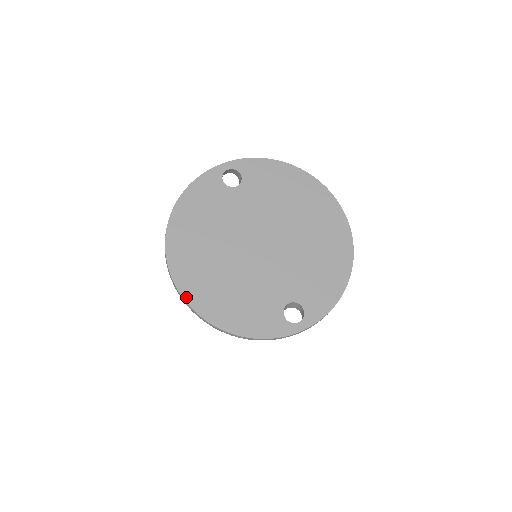
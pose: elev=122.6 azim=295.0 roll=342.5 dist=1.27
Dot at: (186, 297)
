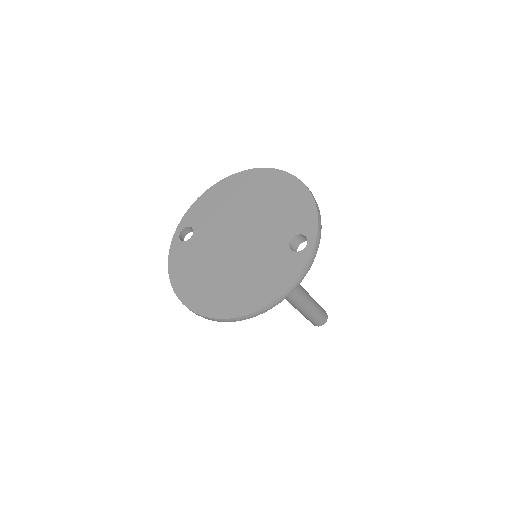
Dot at: (228, 316)
